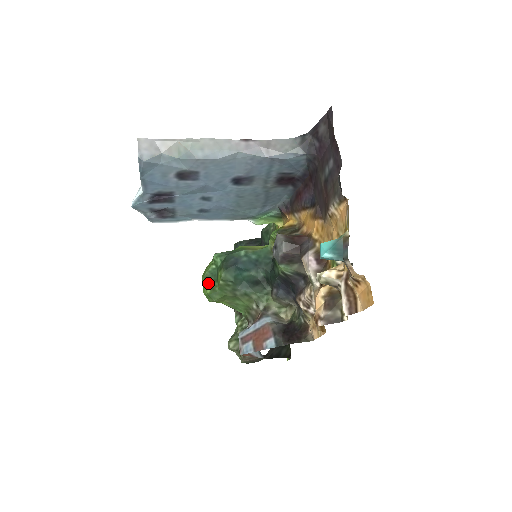
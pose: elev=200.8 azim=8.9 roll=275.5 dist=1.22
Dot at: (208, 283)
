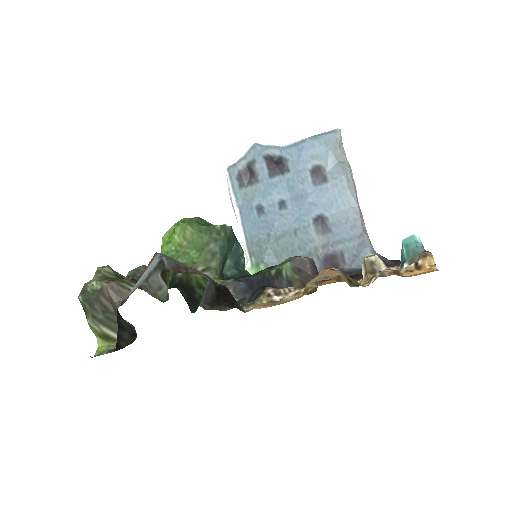
Dot at: (199, 220)
